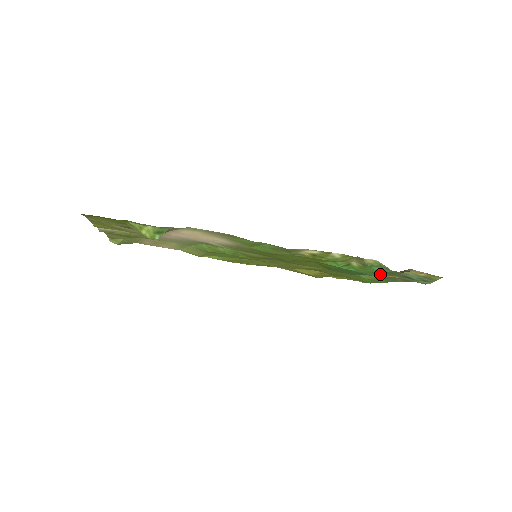
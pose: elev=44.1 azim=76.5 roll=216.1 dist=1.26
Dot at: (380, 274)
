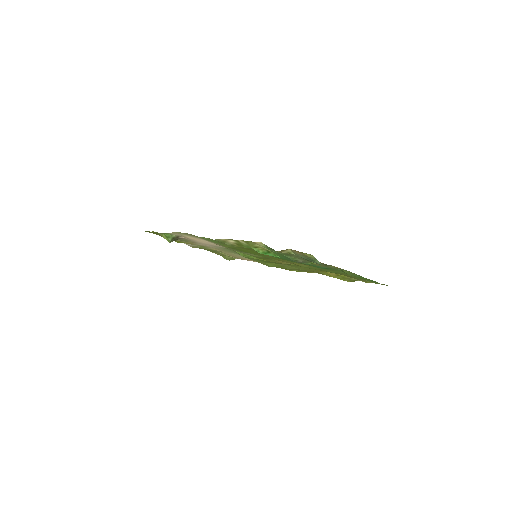
Dot at: (289, 258)
